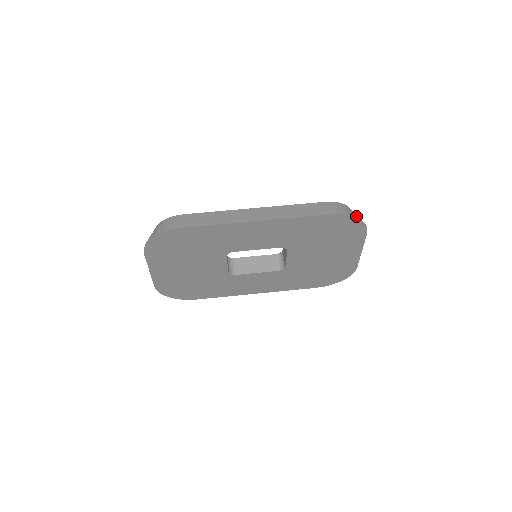
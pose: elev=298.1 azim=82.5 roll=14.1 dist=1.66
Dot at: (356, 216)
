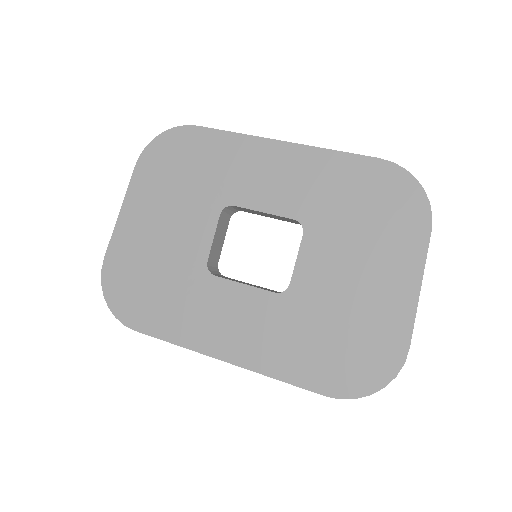
Dot at: (416, 183)
